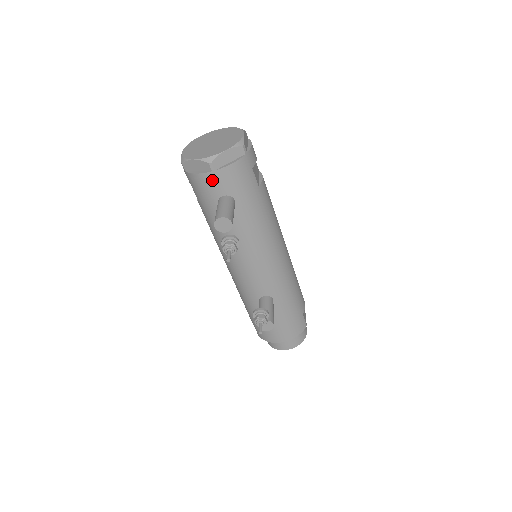
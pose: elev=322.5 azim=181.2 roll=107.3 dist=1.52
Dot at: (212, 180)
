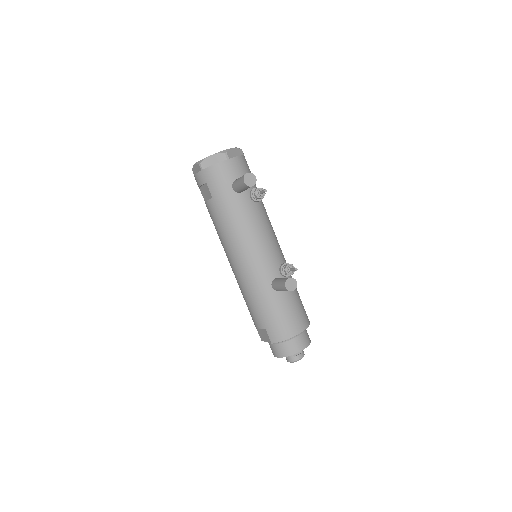
Dot at: (227, 167)
